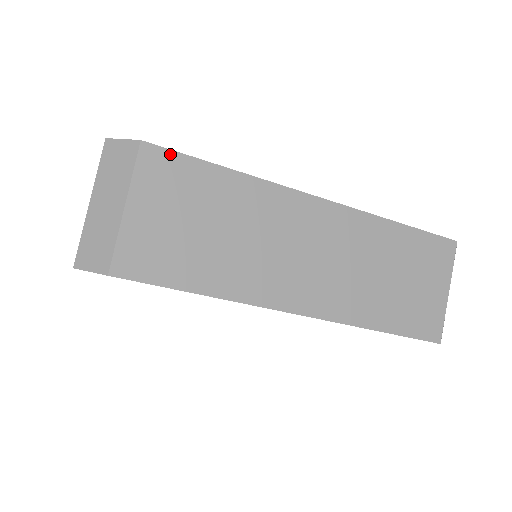
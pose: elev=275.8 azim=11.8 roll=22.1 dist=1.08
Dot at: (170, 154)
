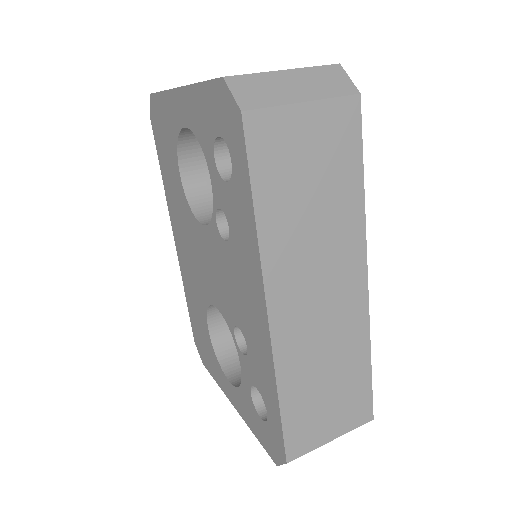
Dot at: (358, 125)
